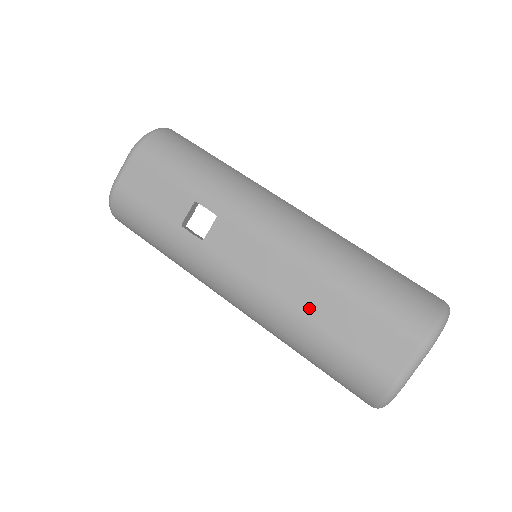
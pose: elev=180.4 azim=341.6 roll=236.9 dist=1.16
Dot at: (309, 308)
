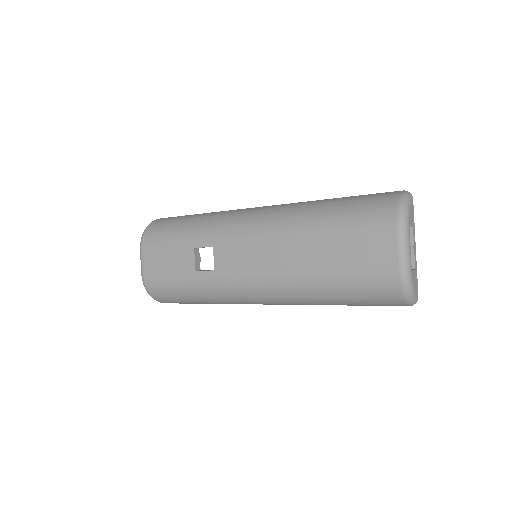
Dot at: (308, 262)
